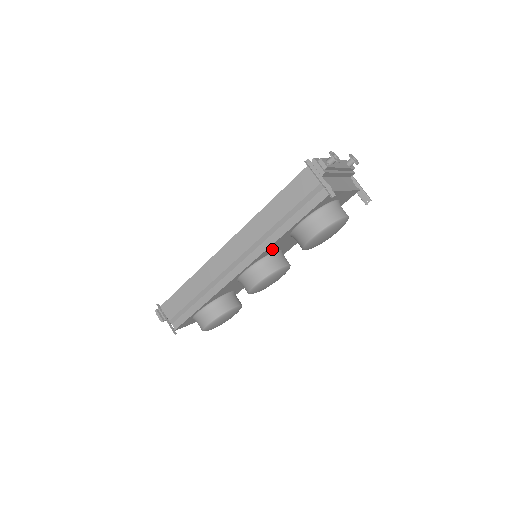
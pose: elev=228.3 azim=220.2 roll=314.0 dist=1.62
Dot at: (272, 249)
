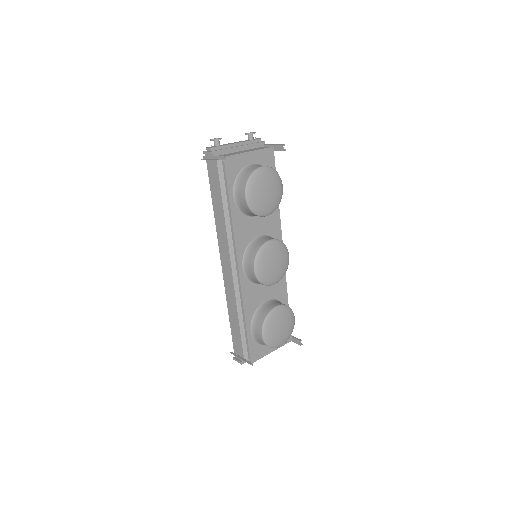
Dot at: (245, 236)
